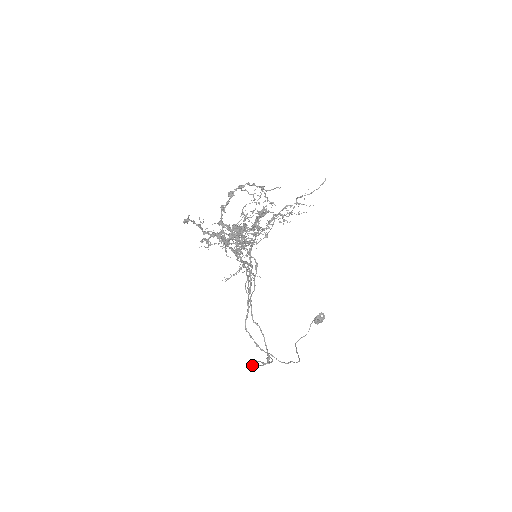
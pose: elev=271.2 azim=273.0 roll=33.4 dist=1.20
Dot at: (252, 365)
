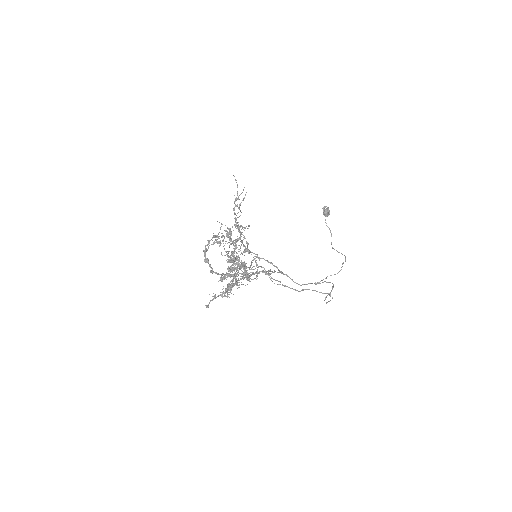
Dot at: occluded
